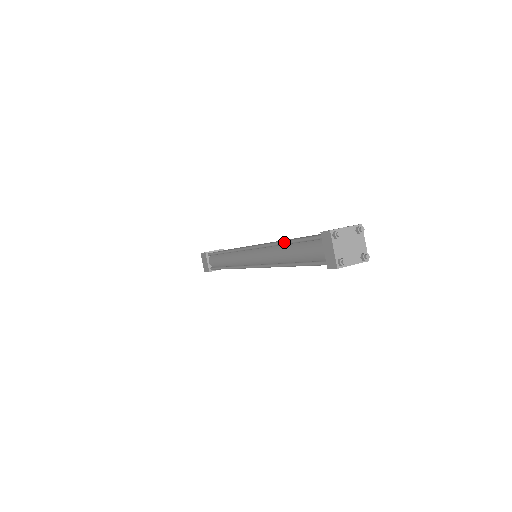
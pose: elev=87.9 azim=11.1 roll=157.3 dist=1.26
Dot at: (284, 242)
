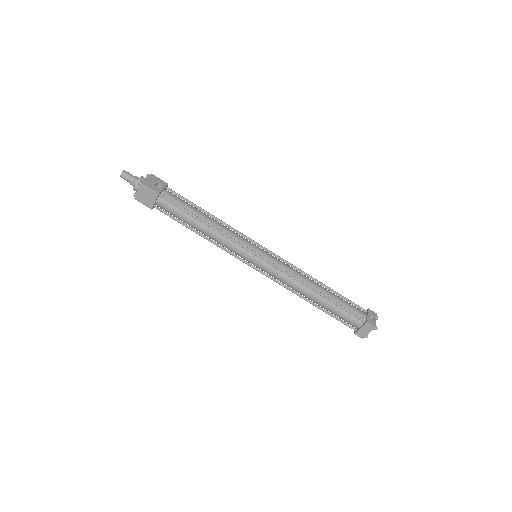
Dot at: (323, 296)
